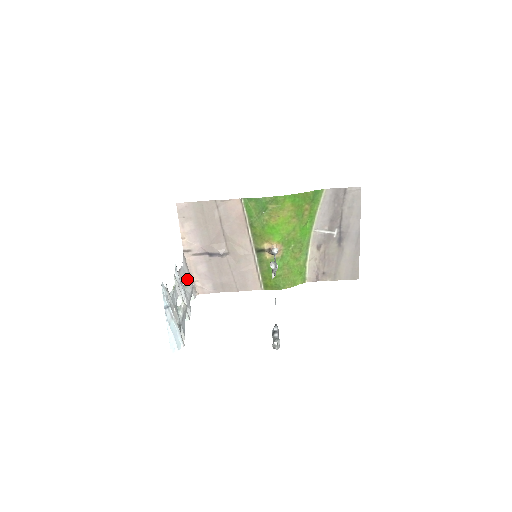
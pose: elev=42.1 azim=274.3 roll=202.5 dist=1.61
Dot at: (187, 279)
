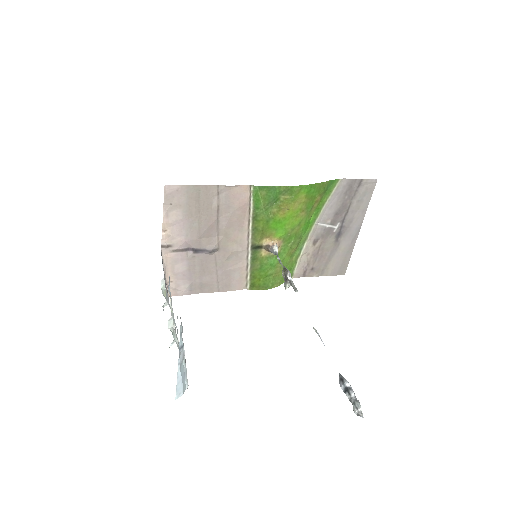
Dot at: (163, 282)
